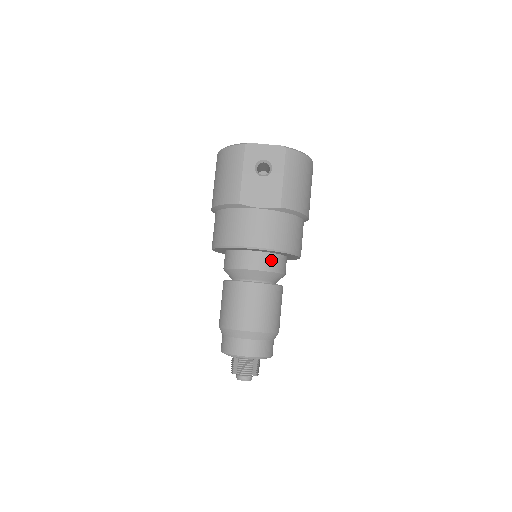
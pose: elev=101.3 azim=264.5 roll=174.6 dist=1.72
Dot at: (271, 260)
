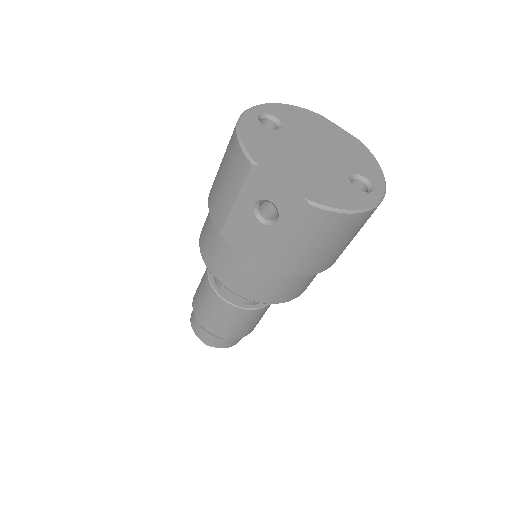
Dot at: occluded
